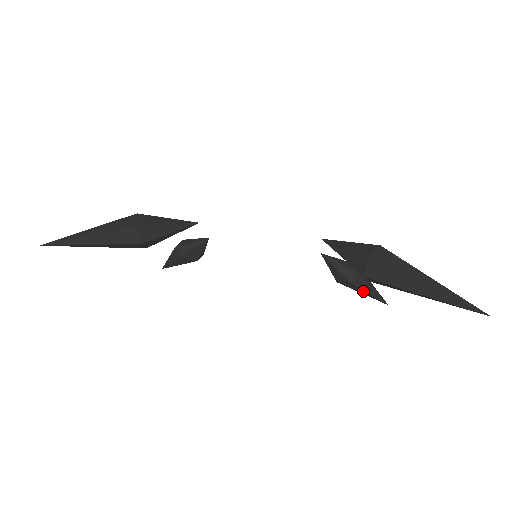
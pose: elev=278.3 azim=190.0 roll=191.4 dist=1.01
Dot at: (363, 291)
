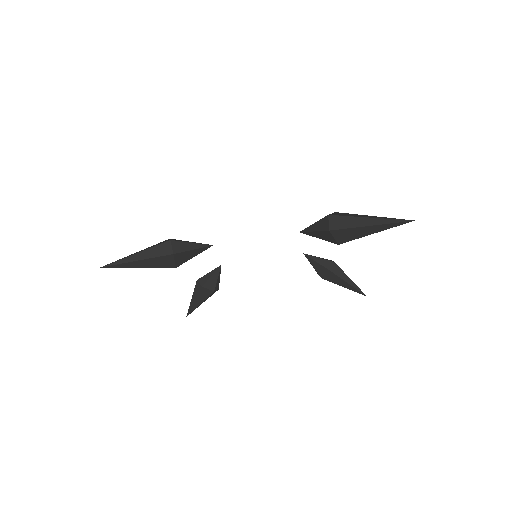
Dot at: (342, 281)
